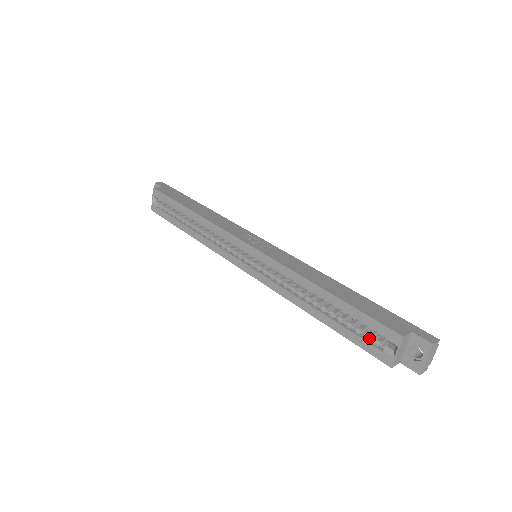
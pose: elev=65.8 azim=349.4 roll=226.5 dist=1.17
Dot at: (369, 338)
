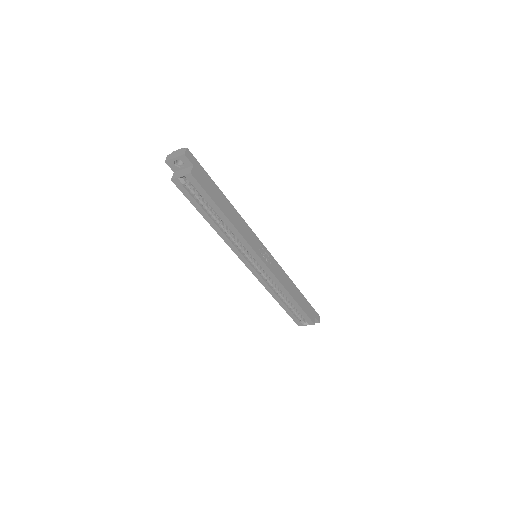
Dot at: (298, 317)
